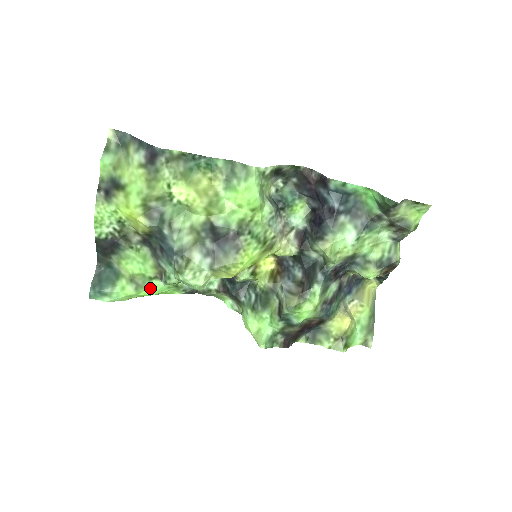
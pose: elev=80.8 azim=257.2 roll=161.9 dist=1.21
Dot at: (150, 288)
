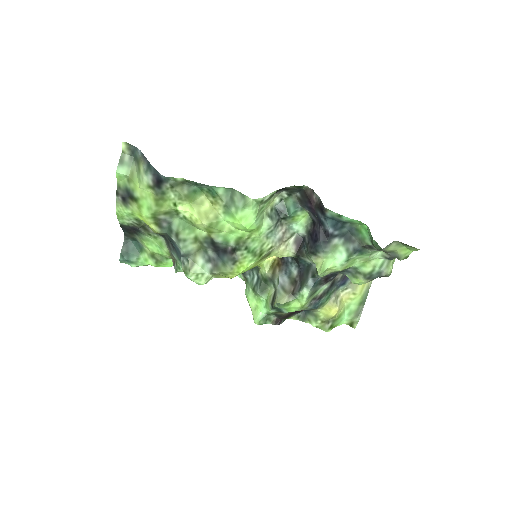
Dot at: (168, 263)
